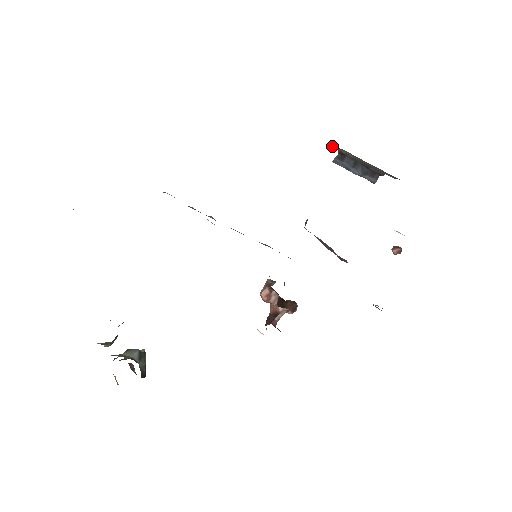
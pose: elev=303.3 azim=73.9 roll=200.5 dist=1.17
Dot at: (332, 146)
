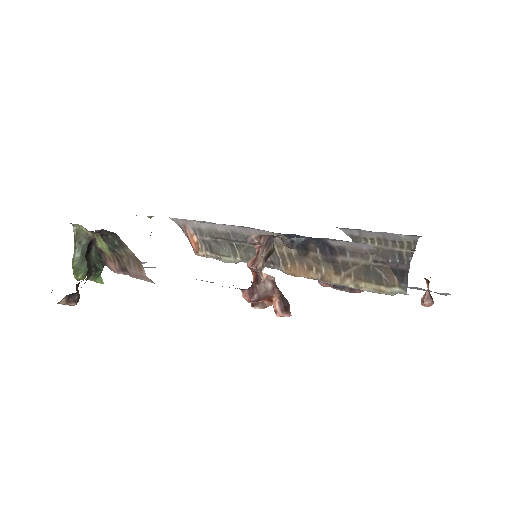
Dot at: occluded
